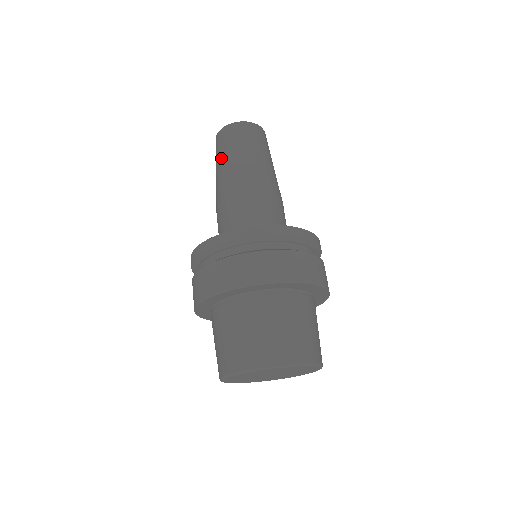
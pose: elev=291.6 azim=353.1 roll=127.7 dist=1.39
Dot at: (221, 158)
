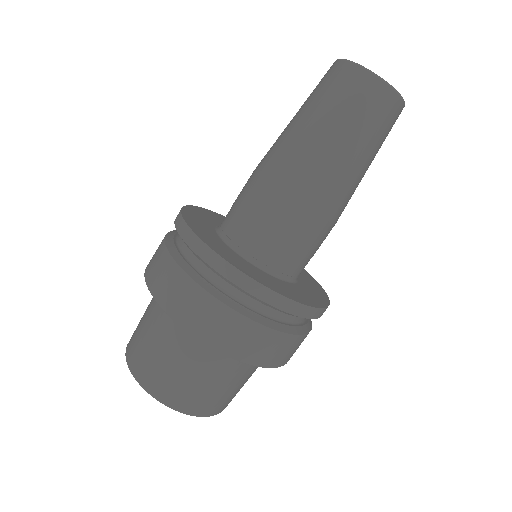
Dot at: (352, 136)
